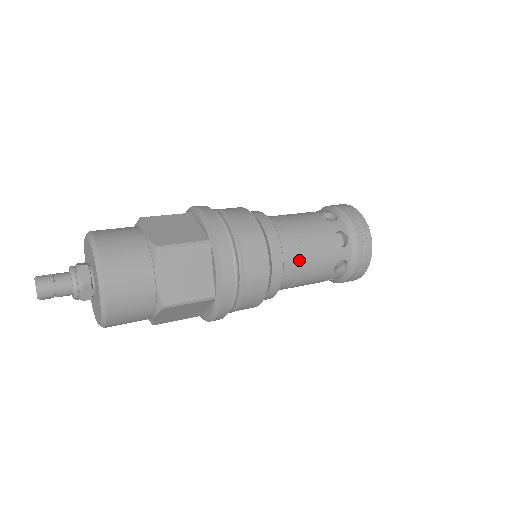
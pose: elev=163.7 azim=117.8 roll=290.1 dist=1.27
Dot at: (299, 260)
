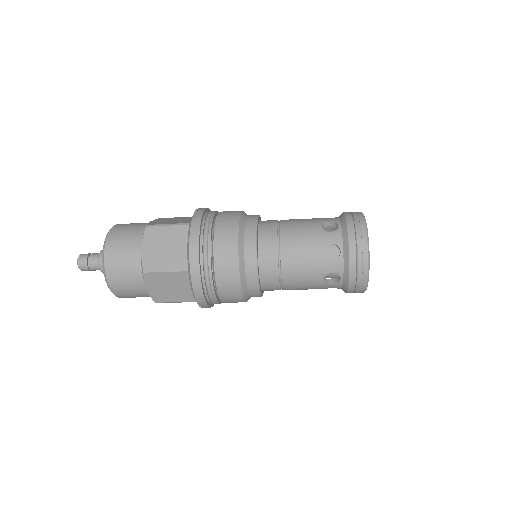
Dot at: (279, 222)
